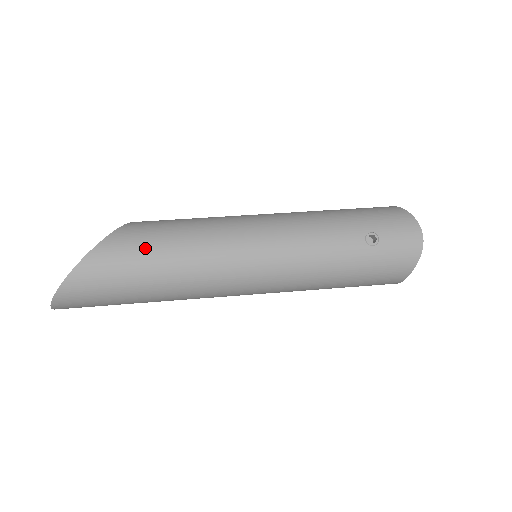
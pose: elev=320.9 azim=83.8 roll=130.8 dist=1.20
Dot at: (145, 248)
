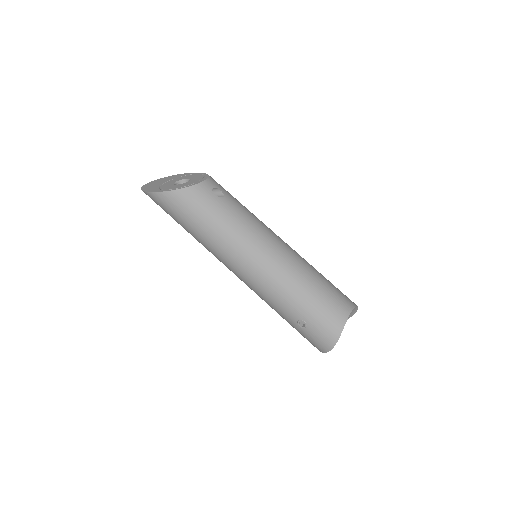
Dot at: (186, 216)
